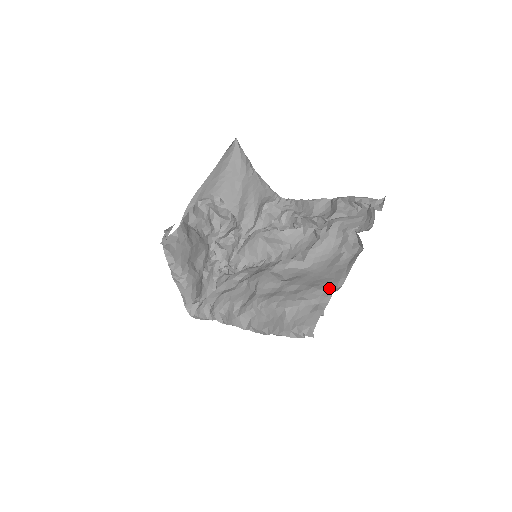
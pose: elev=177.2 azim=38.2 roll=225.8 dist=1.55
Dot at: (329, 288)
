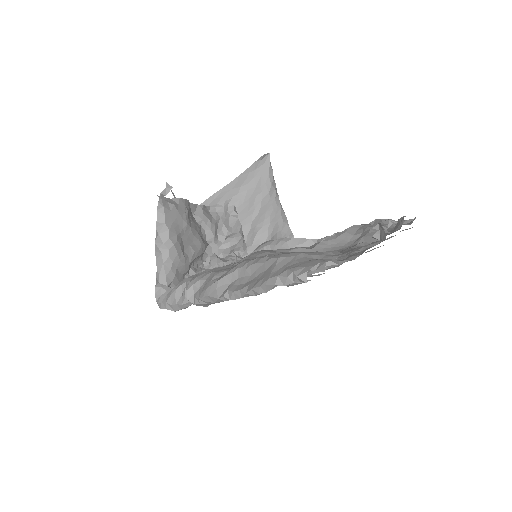
Dot at: (337, 253)
